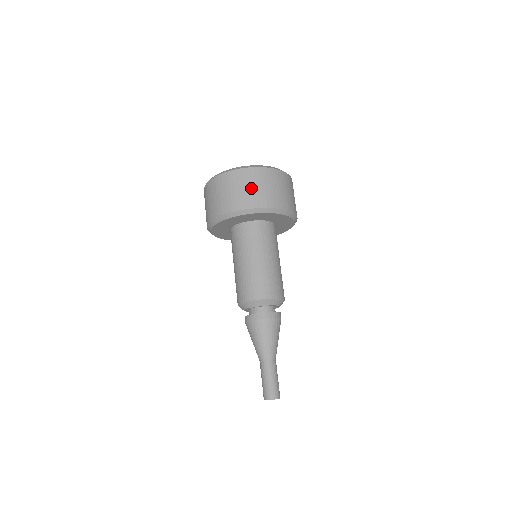
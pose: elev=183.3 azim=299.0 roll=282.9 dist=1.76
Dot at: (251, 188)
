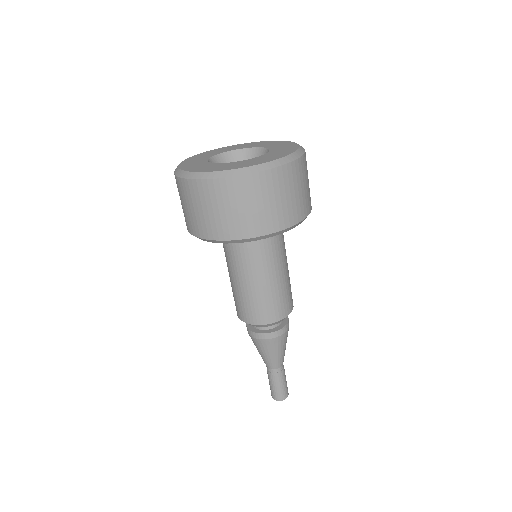
Dot at: (193, 210)
